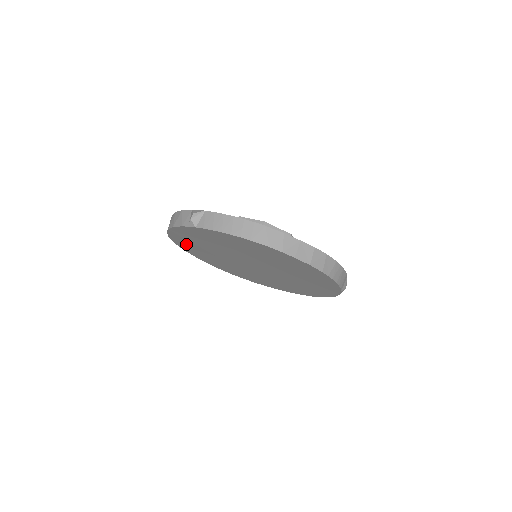
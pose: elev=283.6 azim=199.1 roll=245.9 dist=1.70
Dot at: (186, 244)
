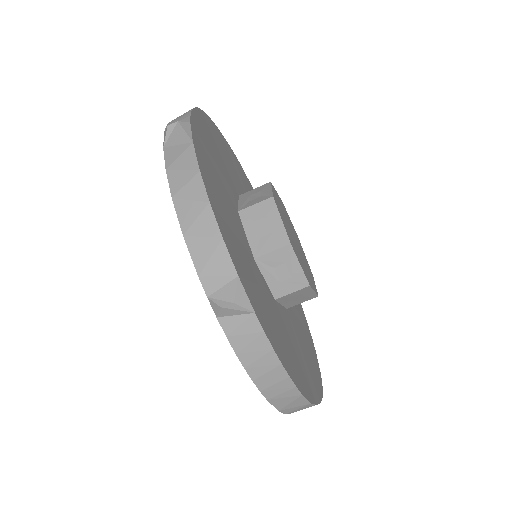
Dot at: occluded
